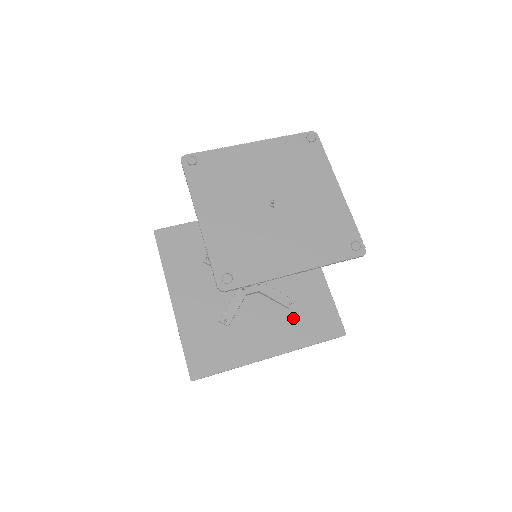
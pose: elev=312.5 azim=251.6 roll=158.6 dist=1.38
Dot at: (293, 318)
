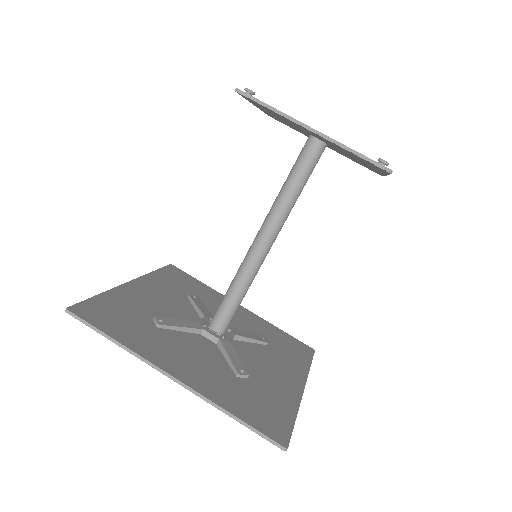
Dot at: (277, 351)
